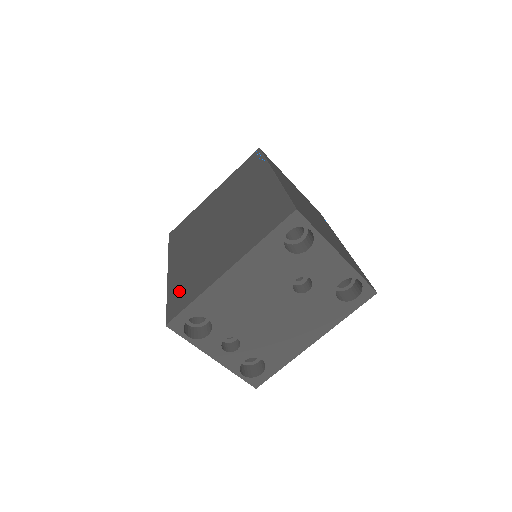
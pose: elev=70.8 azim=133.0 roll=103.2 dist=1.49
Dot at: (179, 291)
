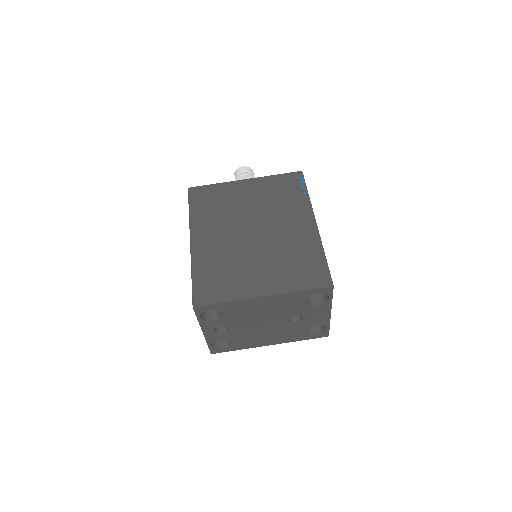
Dot at: (208, 278)
